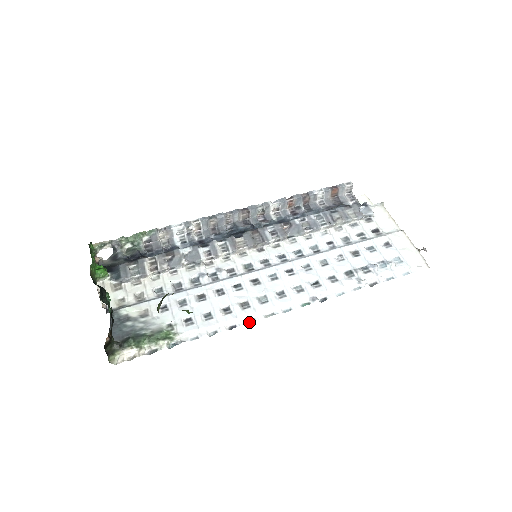
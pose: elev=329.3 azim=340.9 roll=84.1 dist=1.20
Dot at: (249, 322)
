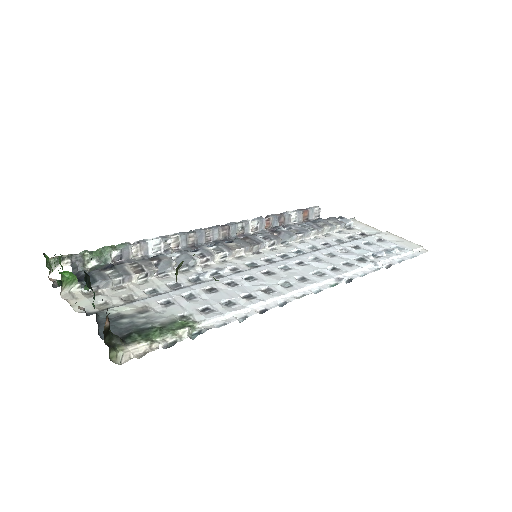
Dot at: (280, 306)
